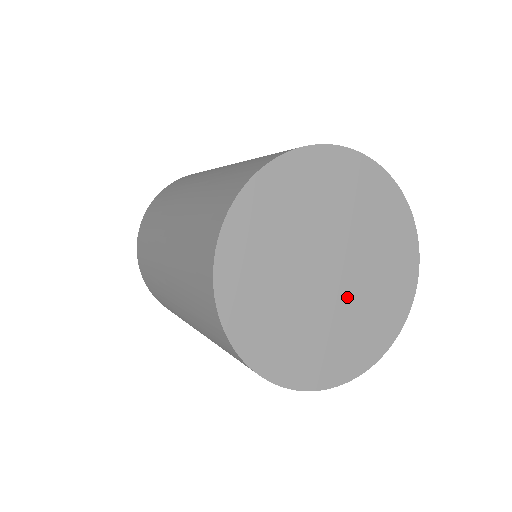
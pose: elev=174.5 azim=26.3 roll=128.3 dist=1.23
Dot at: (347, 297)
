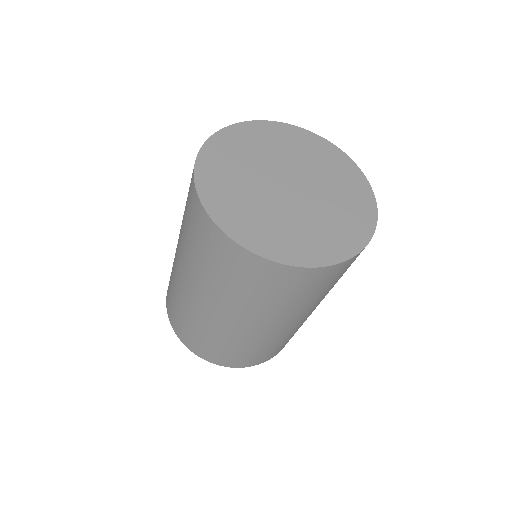
Dot at: (280, 205)
